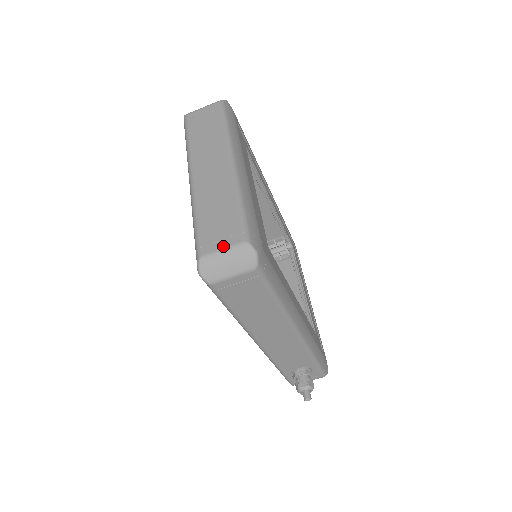
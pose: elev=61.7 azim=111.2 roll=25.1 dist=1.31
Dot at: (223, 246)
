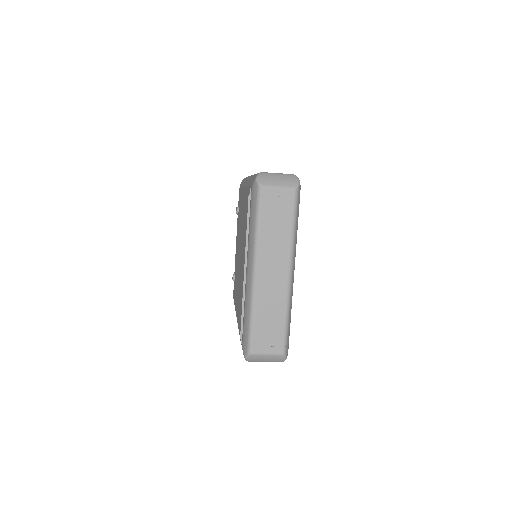
Dot at: (268, 352)
